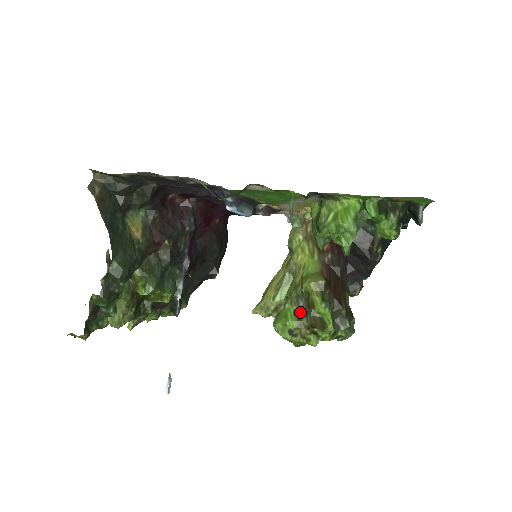
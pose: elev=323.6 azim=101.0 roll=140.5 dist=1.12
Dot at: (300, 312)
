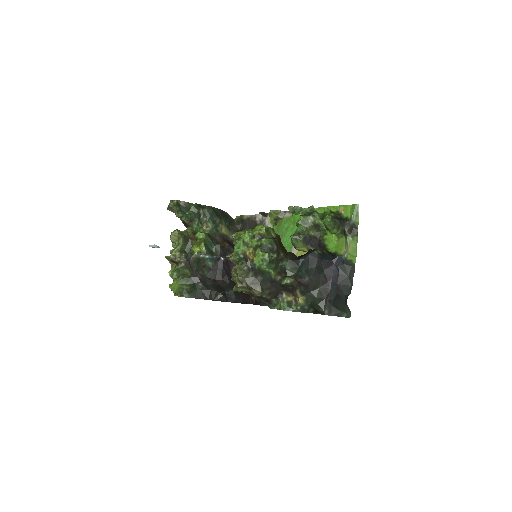
Dot at: occluded
